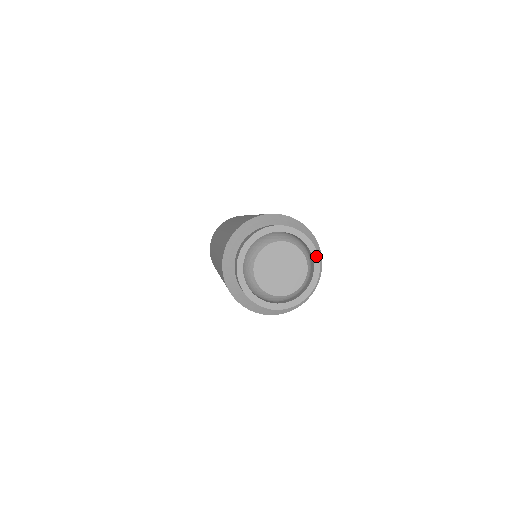
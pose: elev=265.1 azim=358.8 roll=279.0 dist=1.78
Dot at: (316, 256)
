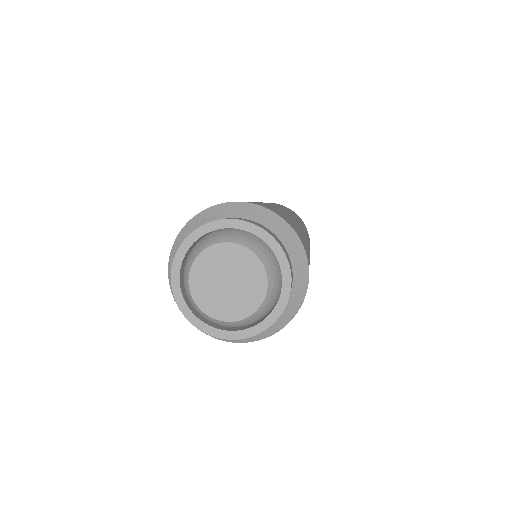
Dot at: (278, 250)
